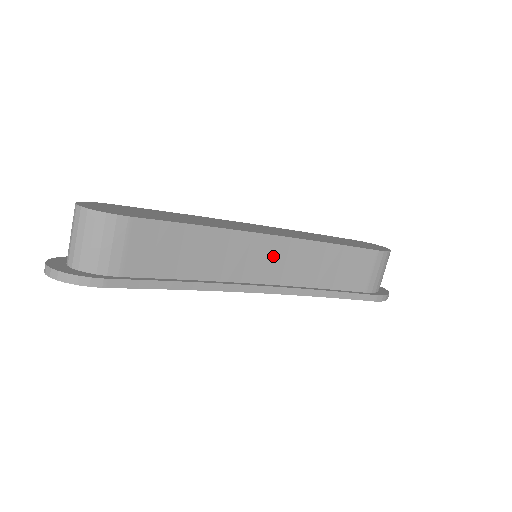
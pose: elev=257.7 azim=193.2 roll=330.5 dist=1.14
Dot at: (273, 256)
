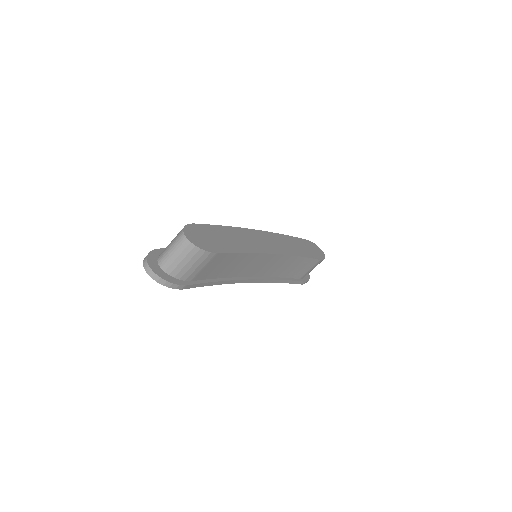
Dot at: (269, 264)
